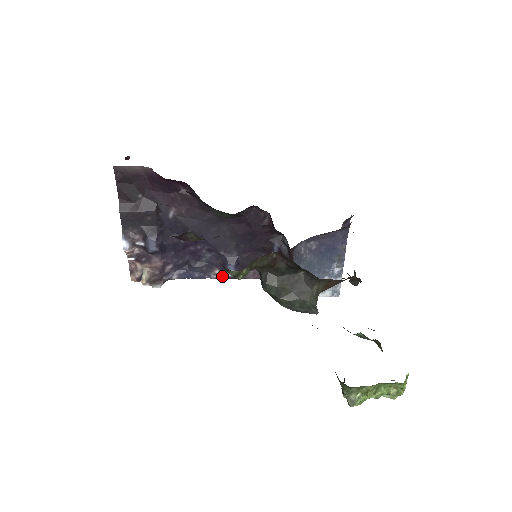
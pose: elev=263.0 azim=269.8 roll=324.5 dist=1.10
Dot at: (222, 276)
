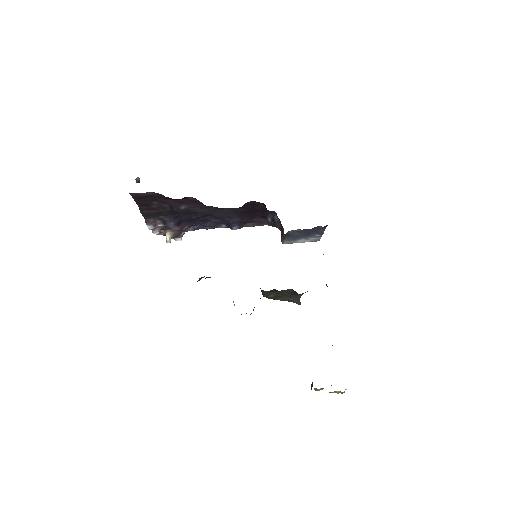
Dot at: occluded
